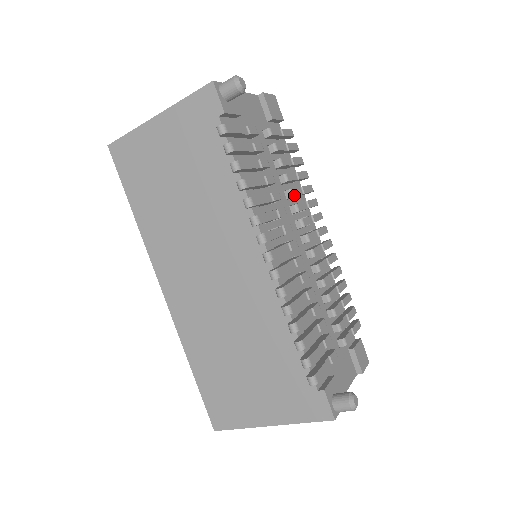
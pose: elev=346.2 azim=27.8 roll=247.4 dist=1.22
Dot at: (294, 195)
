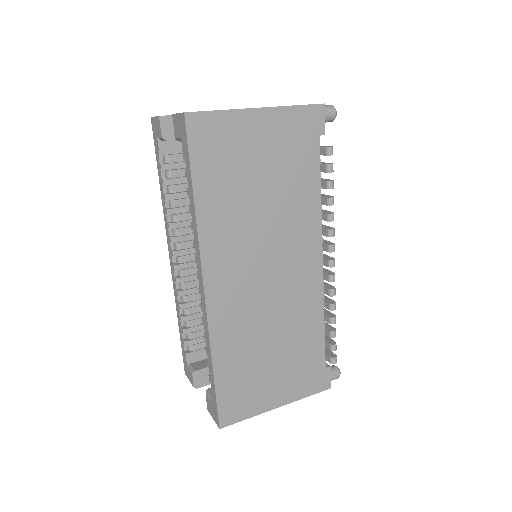
Dot at: occluded
